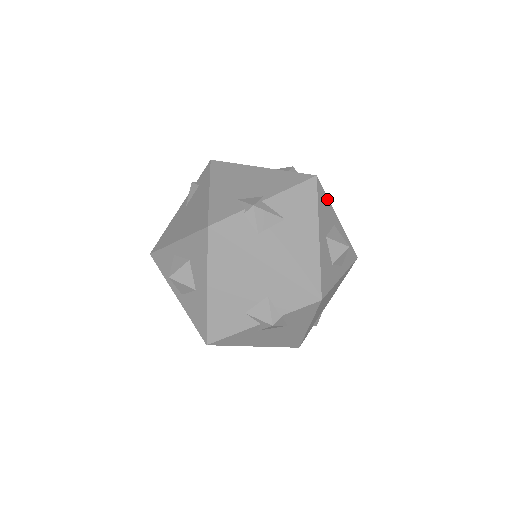
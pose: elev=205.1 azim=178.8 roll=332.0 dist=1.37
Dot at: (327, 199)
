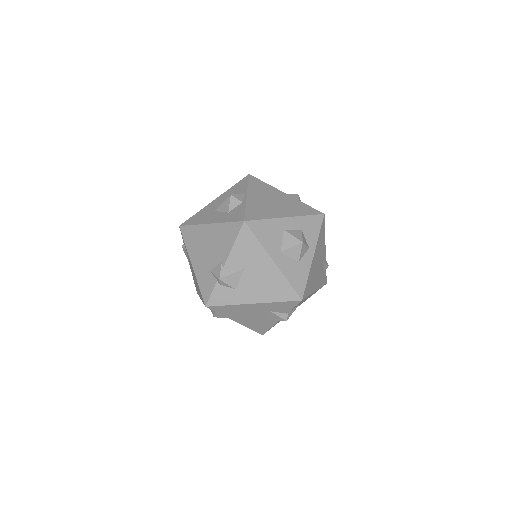
Dot at: (265, 221)
